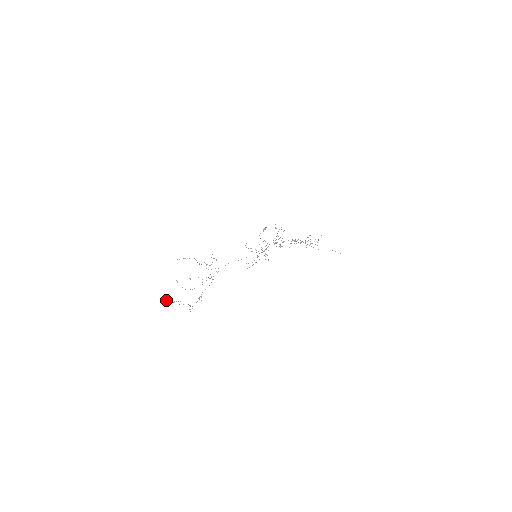
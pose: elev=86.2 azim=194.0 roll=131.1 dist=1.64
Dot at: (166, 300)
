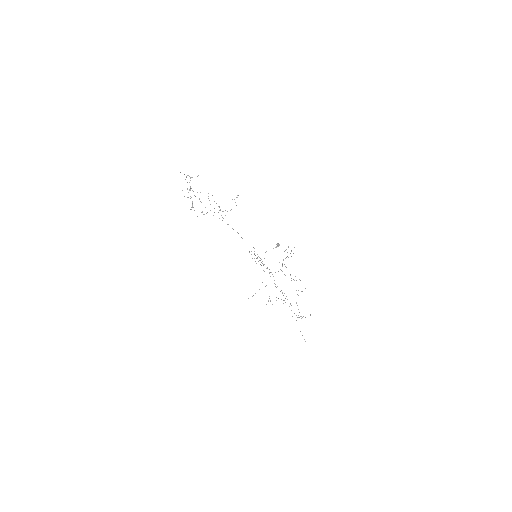
Dot at: occluded
